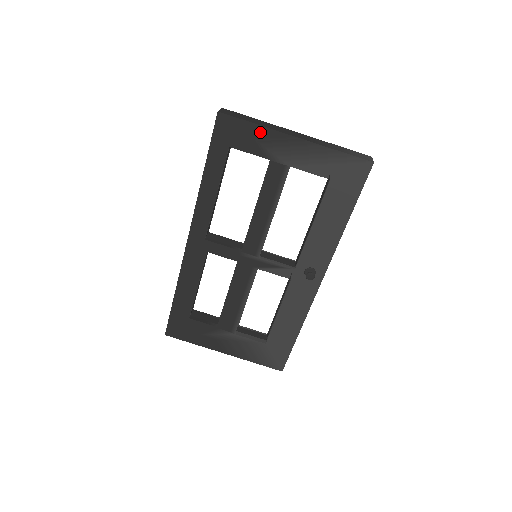
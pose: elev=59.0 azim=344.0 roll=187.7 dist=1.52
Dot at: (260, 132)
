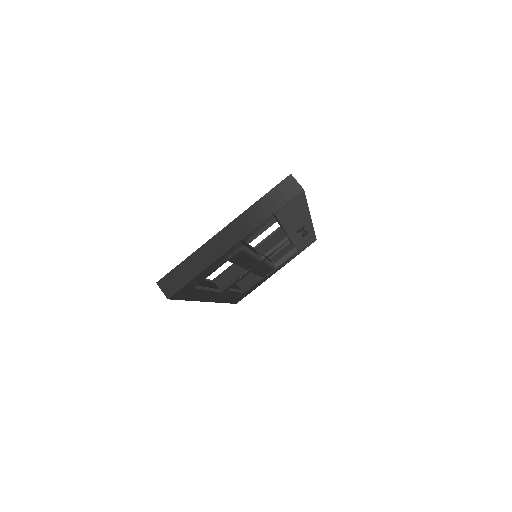
Dot at: (207, 270)
